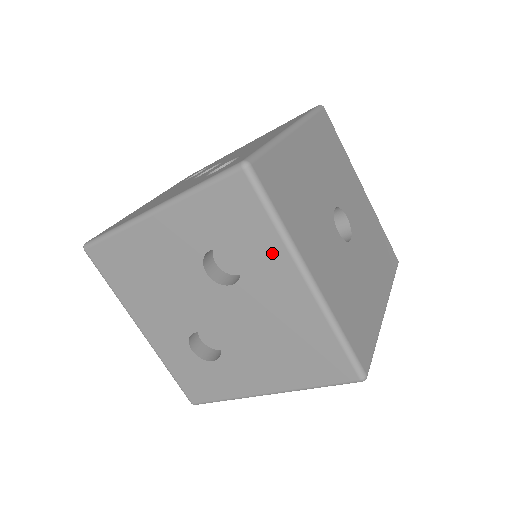
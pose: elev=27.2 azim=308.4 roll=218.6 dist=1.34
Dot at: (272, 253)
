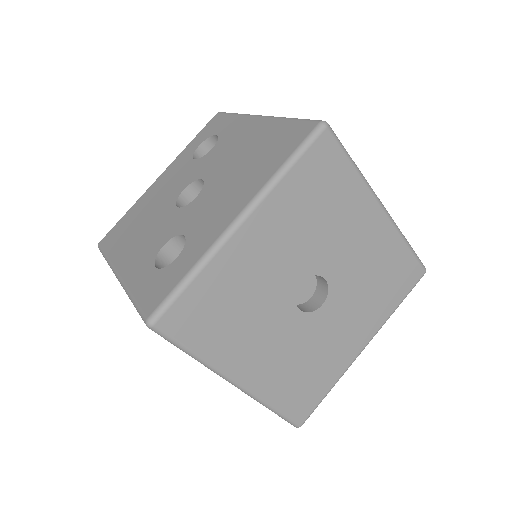
Dot at: occluded
